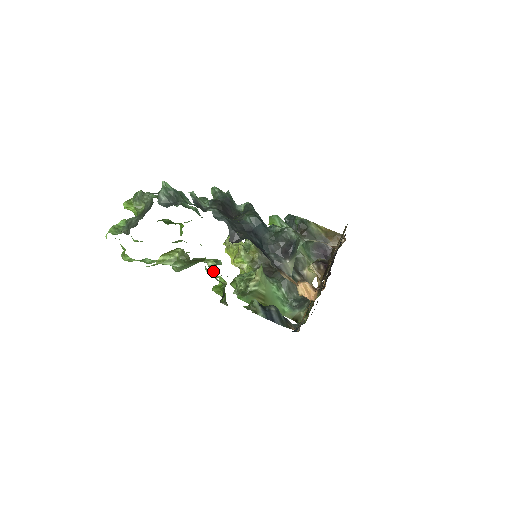
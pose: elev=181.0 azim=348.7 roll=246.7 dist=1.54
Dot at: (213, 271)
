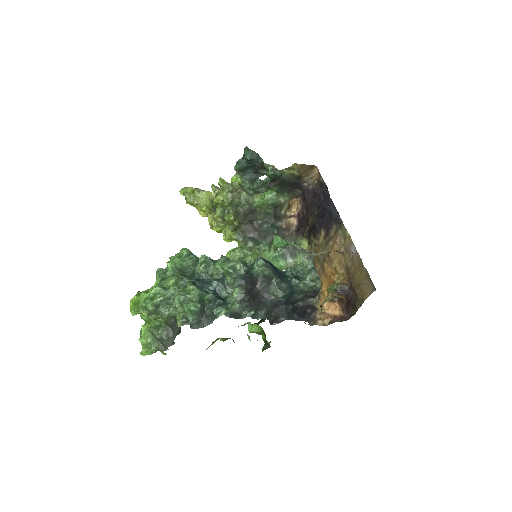
Dot at: occluded
